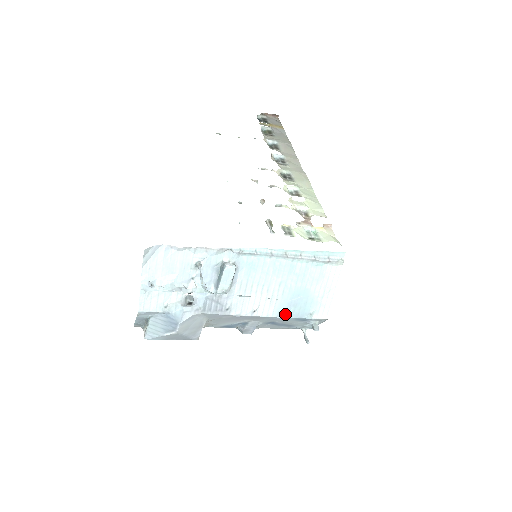
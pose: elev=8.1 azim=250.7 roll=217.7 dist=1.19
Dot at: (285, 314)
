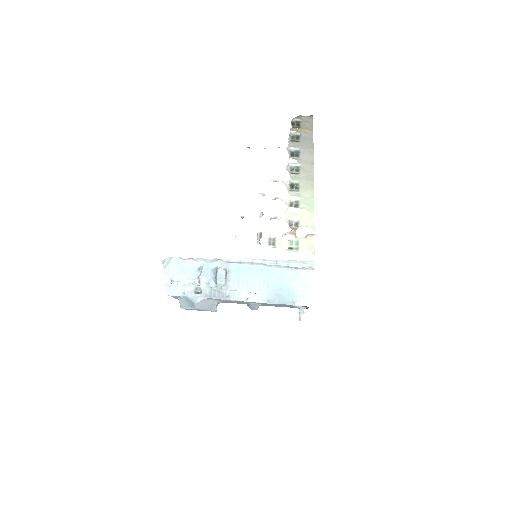
Dot at: (272, 301)
